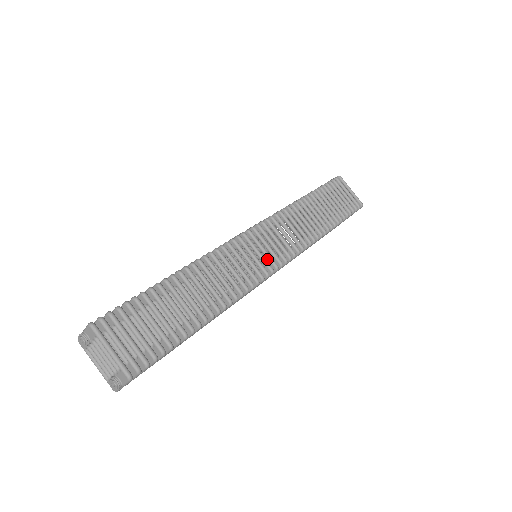
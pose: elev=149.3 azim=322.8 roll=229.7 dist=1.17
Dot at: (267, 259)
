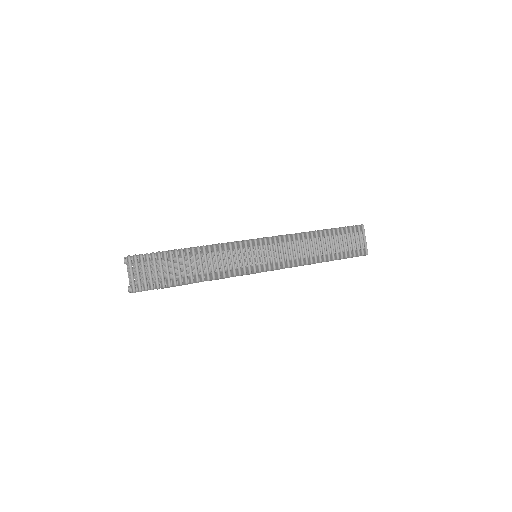
Dot at: (261, 261)
